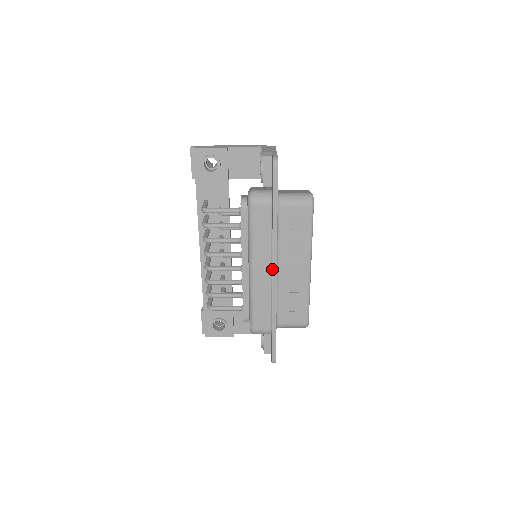
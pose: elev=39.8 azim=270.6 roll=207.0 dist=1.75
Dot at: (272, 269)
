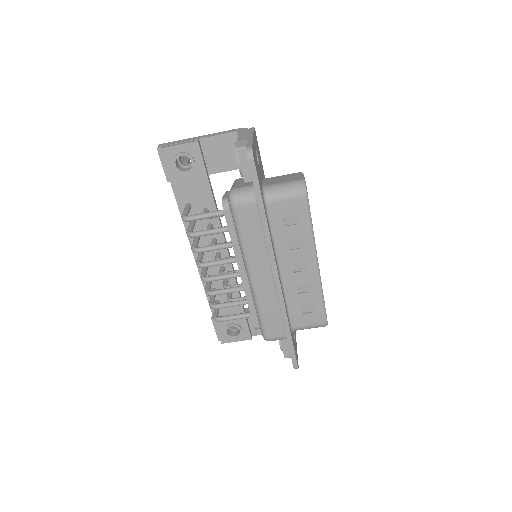
Dot at: occluded
